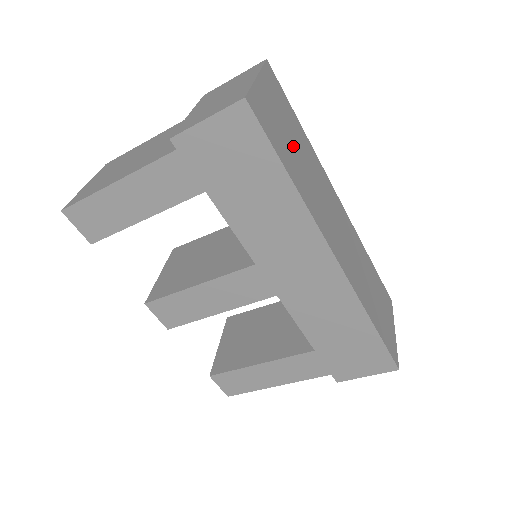
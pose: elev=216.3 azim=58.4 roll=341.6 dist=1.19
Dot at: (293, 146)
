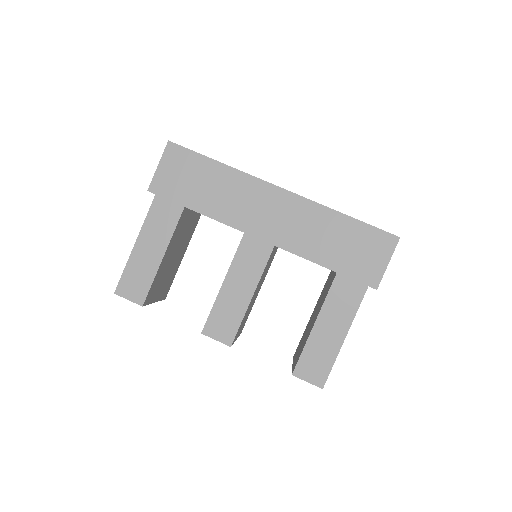
Dot at: occluded
